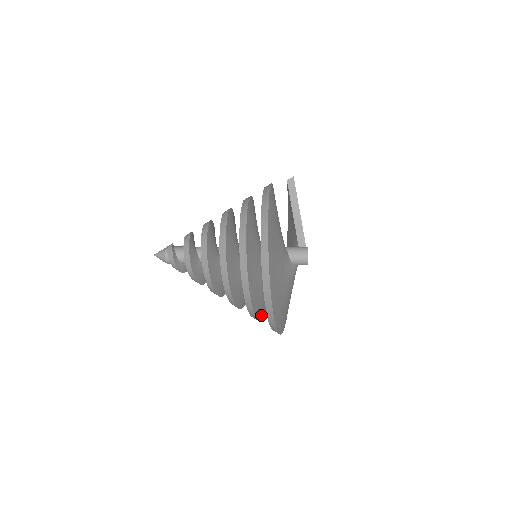
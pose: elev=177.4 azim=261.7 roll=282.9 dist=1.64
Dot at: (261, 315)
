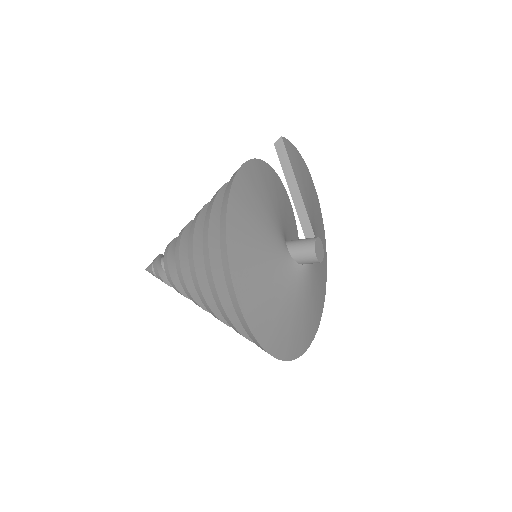
Dot at: occluded
